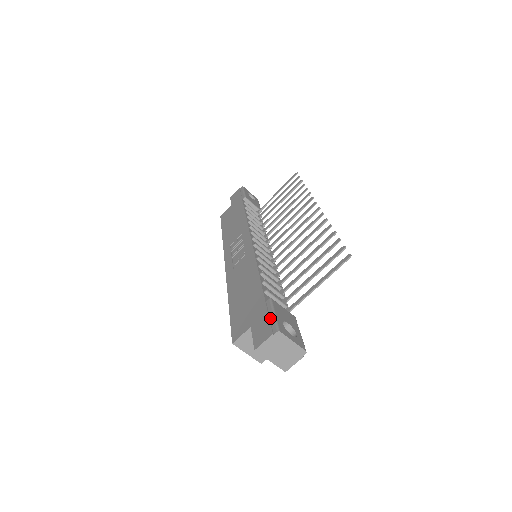
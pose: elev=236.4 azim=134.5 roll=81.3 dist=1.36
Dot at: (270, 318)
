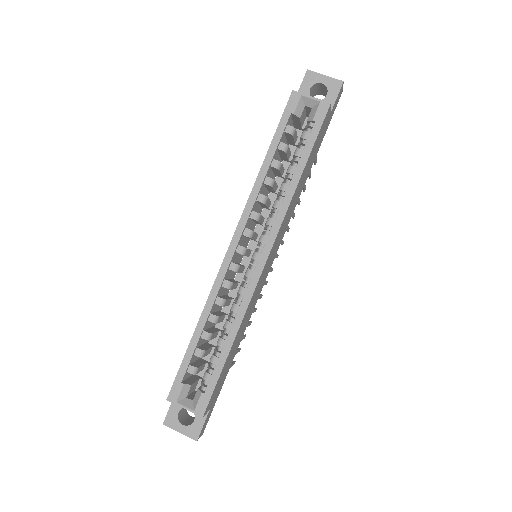
Dot at: occluded
